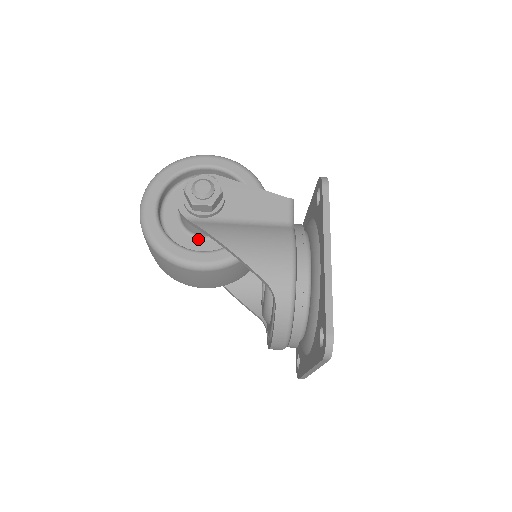
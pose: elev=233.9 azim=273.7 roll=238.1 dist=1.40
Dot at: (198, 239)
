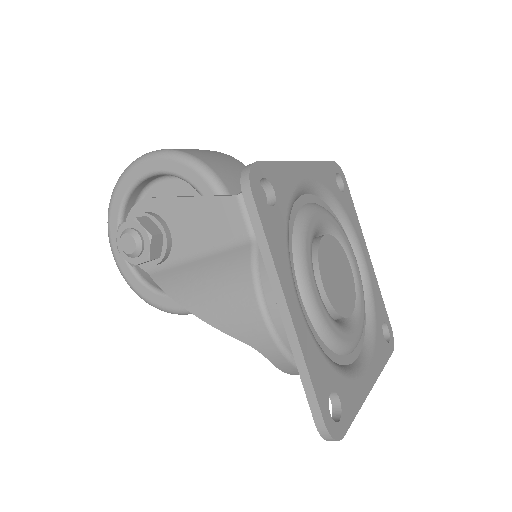
Dot at: occluded
